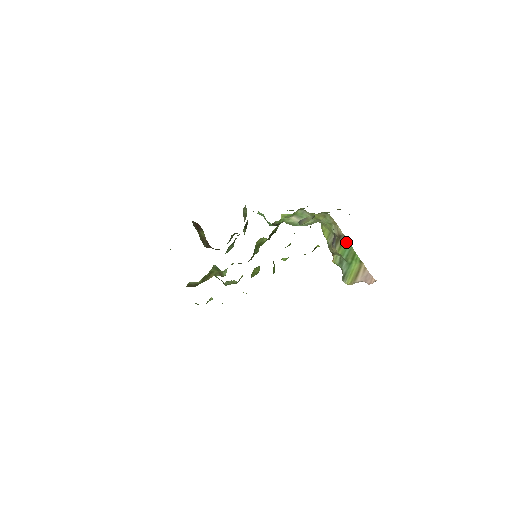
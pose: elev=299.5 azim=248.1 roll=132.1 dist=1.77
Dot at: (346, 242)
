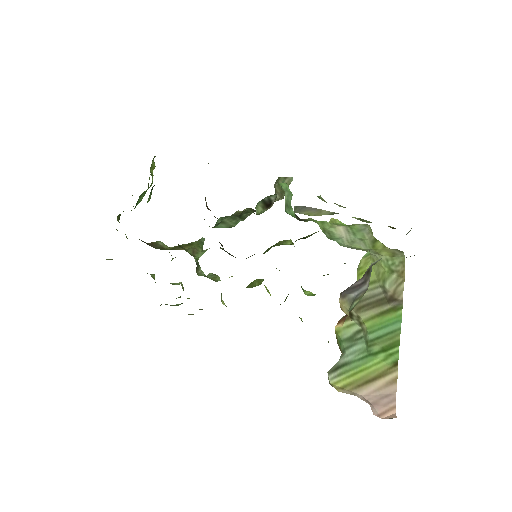
Dot at: (396, 315)
